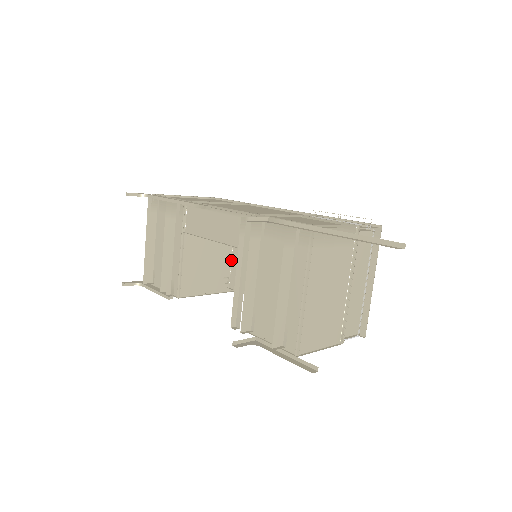
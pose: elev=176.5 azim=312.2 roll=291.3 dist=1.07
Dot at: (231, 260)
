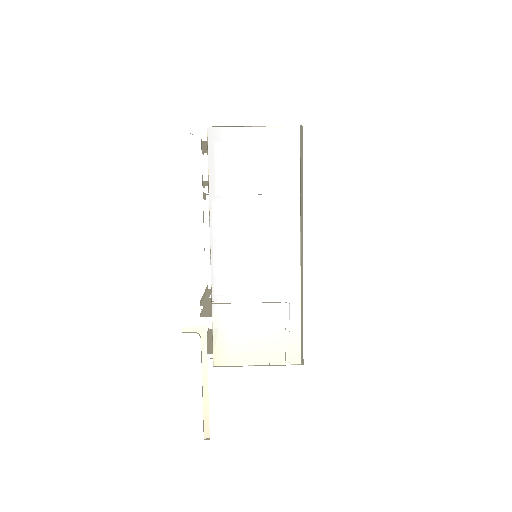
Dot at: occluded
